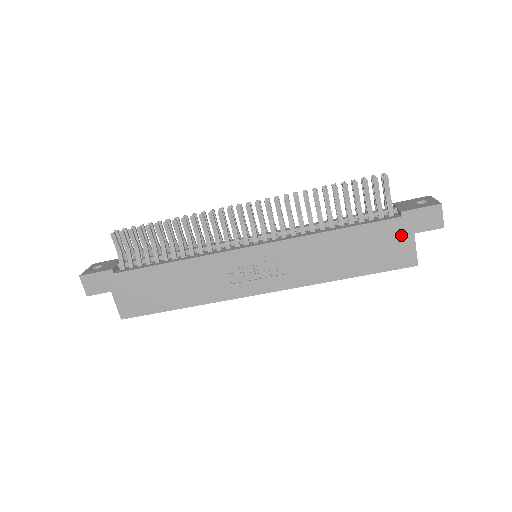
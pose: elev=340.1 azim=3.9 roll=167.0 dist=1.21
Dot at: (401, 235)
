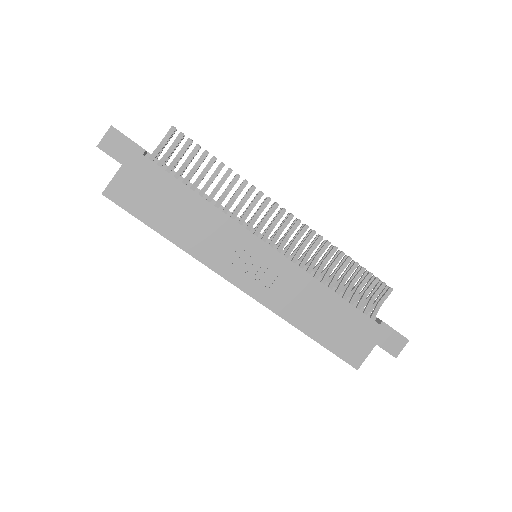
Dot at: (368, 337)
